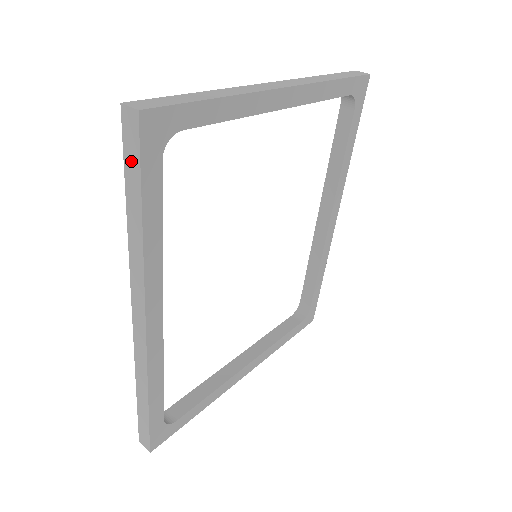
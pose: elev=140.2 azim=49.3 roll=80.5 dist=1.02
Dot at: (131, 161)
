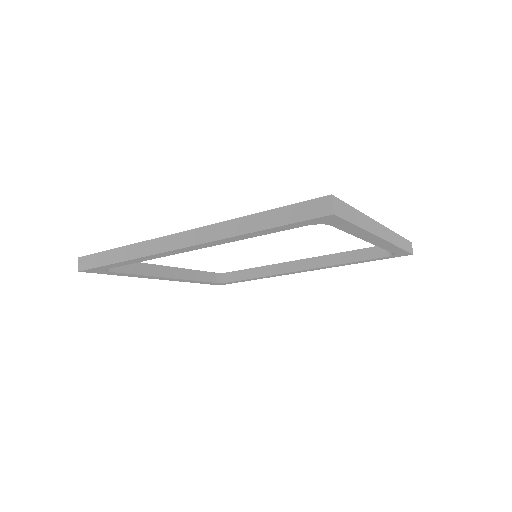
Dot at: (296, 212)
